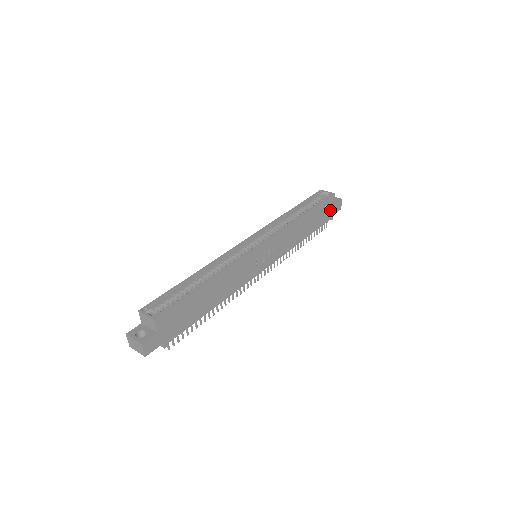
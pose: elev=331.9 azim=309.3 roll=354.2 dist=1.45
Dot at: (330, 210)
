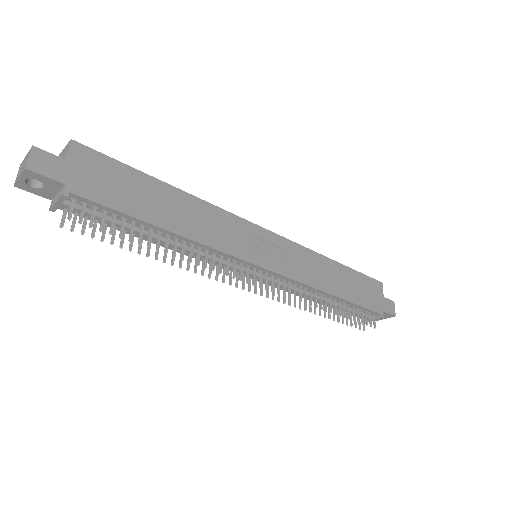
Dot at: (376, 299)
